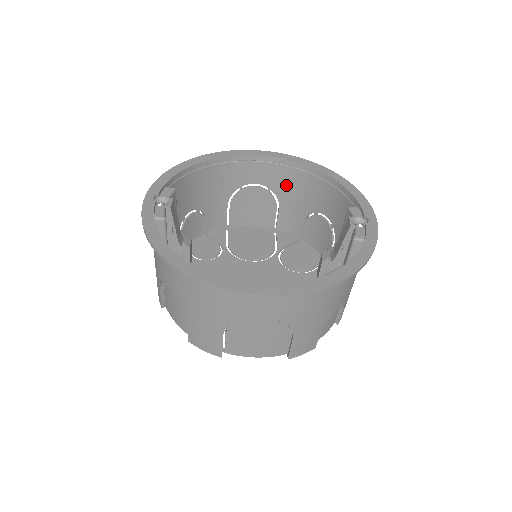
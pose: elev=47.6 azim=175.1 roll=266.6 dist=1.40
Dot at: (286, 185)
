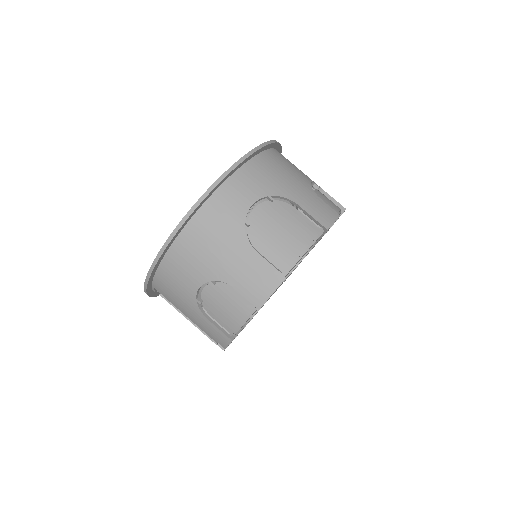
Dot at: occluded
